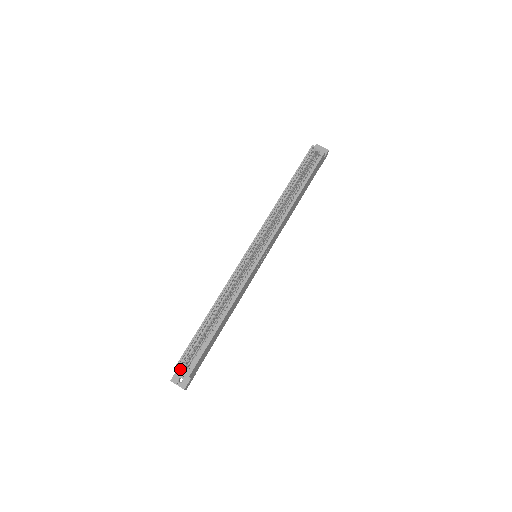
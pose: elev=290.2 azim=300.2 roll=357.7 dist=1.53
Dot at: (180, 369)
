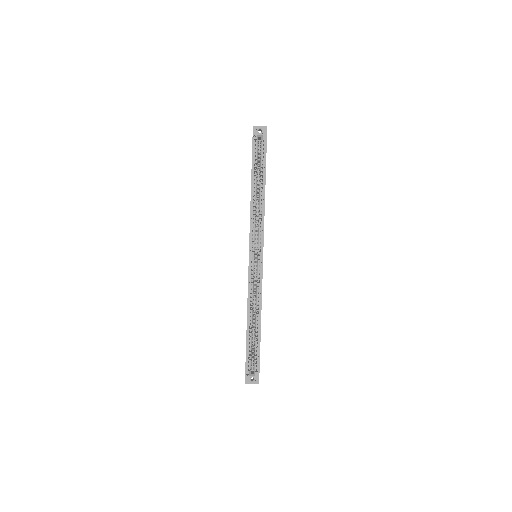
Dot at: (250, 376)
